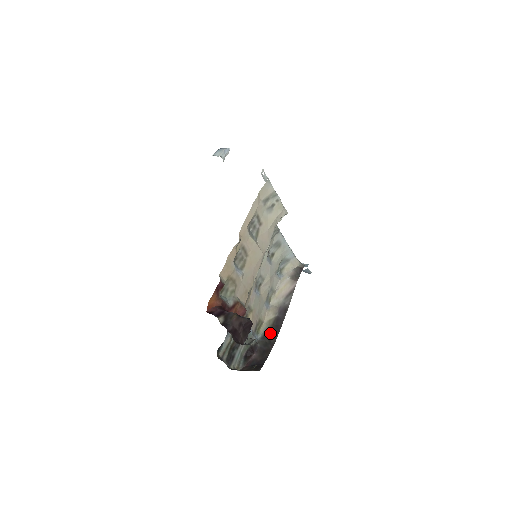
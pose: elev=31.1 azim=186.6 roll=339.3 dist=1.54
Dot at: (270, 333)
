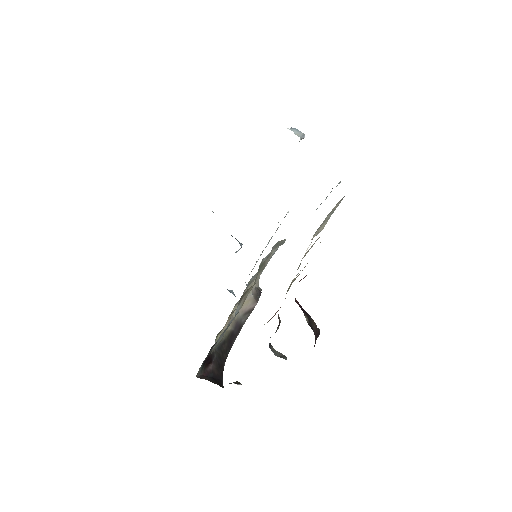
Dot at: (224, 346)
